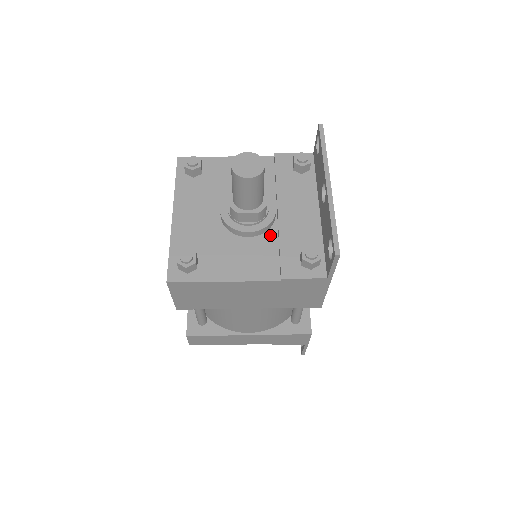
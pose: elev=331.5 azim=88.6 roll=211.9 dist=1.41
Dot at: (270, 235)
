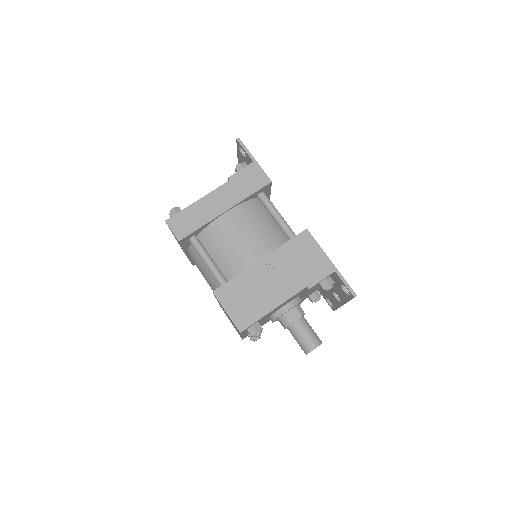
Dot at: occluded
